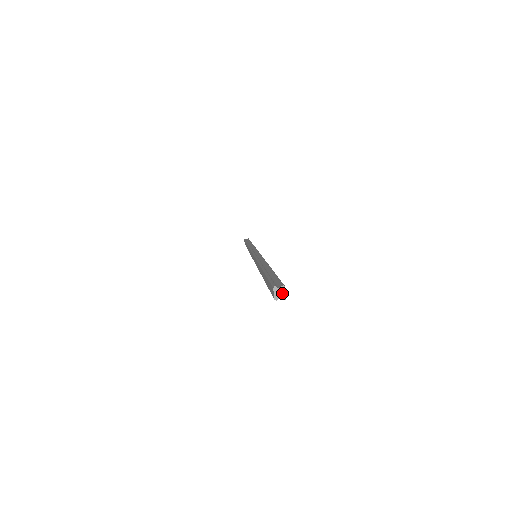
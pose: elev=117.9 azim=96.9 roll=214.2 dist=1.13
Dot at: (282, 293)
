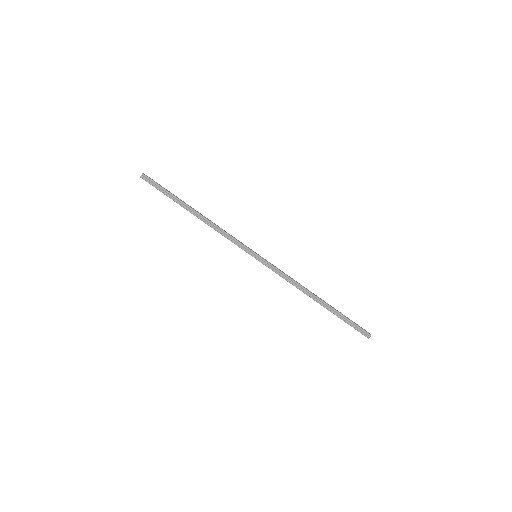
Dot at: (370, 336)
